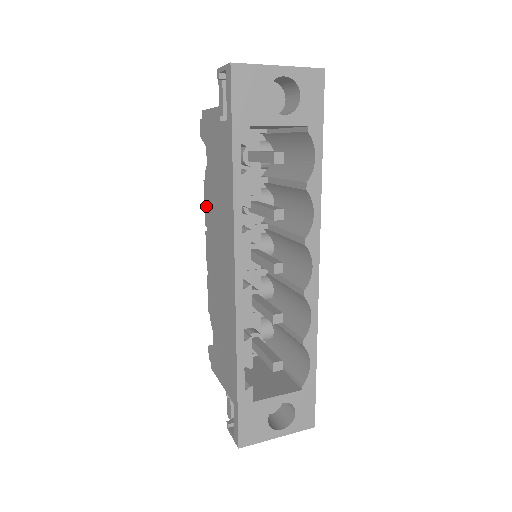
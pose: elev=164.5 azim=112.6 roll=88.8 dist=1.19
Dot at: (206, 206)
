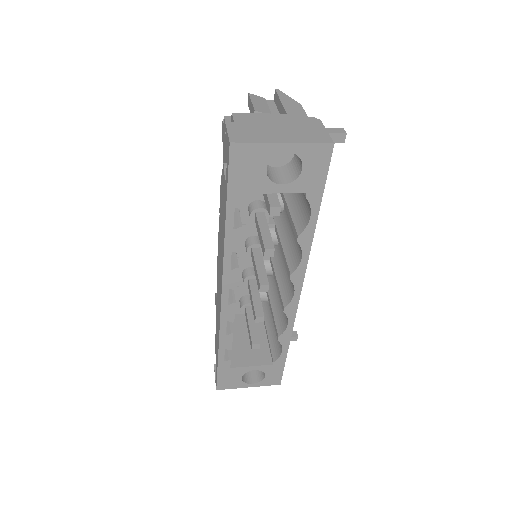
Dot at: (220, 199)
